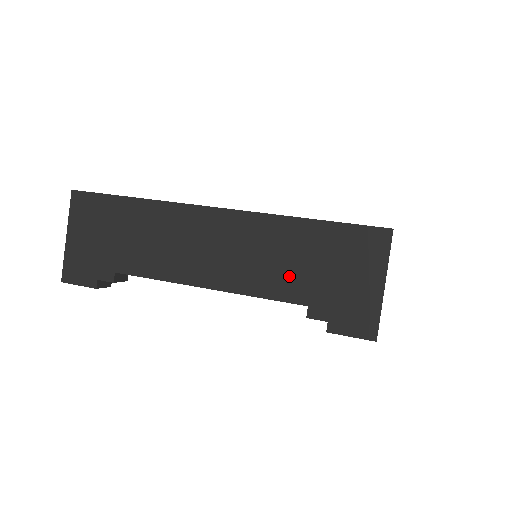
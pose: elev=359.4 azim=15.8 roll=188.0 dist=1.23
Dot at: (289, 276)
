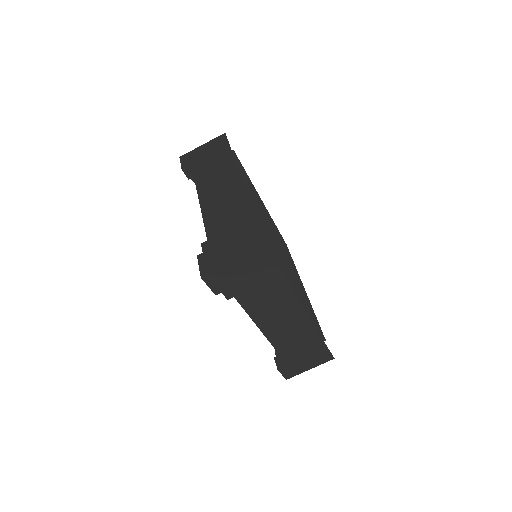
Dot at: (292, 349)
